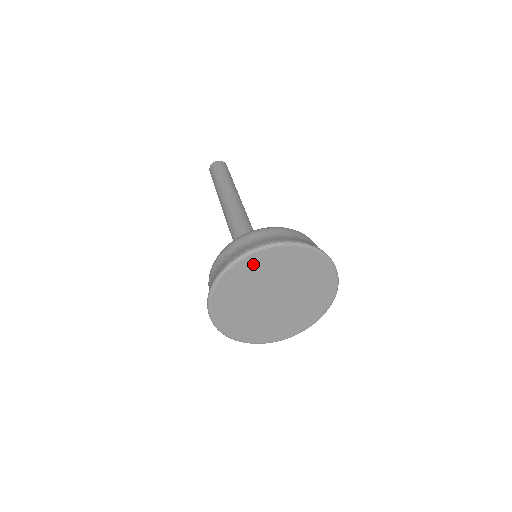
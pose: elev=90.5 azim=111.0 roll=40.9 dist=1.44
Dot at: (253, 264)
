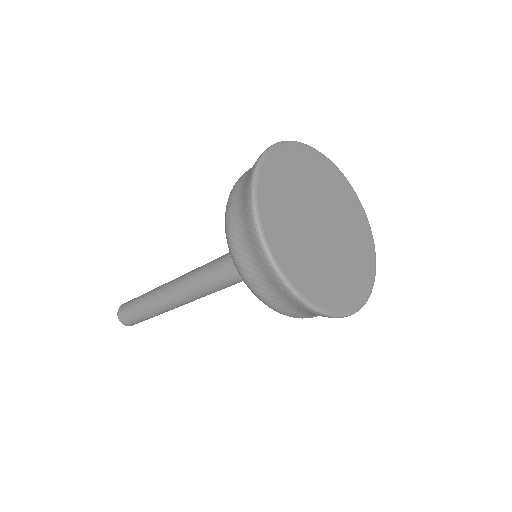
Dot at: (271, 184)
